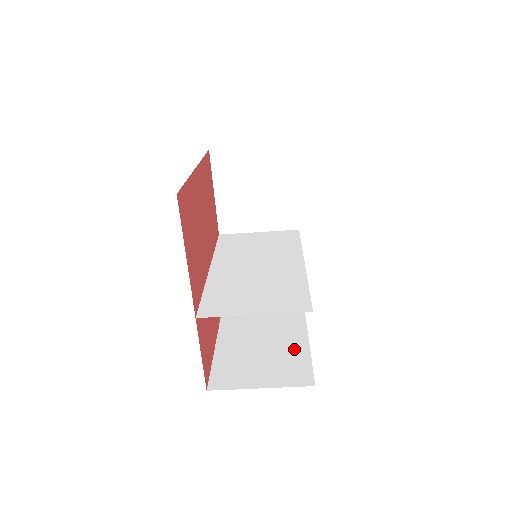
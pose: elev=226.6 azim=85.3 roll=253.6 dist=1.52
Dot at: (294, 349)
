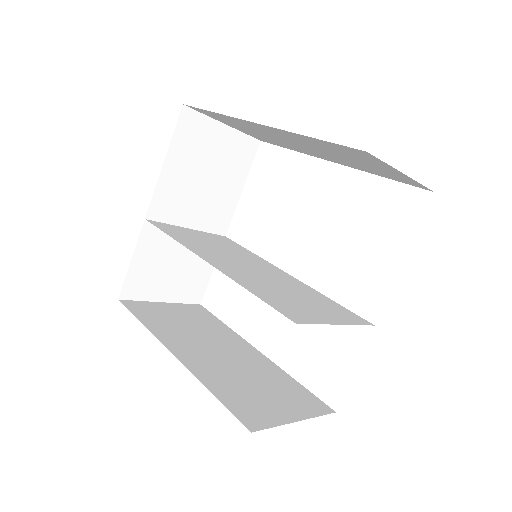
Dot at: (275, 374)
